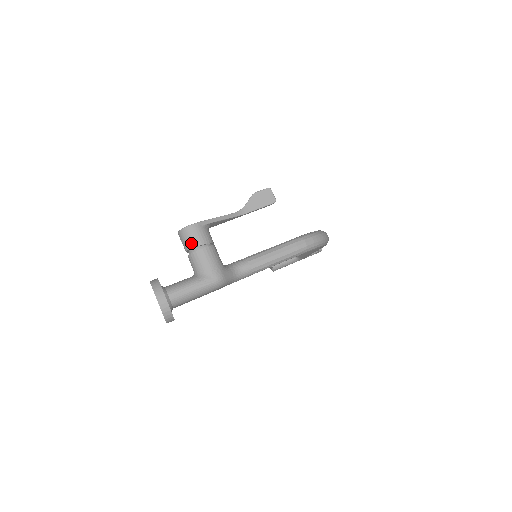
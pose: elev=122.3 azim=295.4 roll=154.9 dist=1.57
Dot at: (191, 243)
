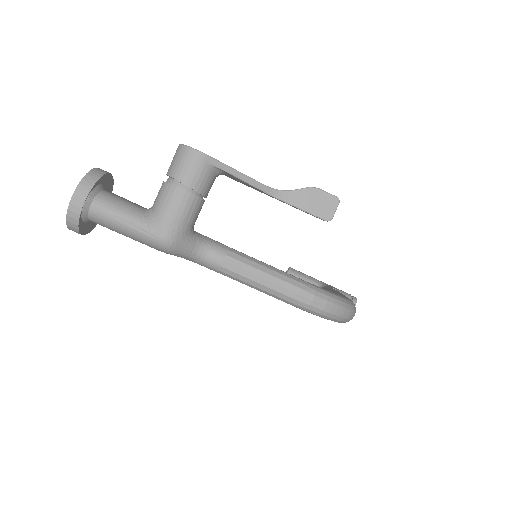
Dot at: (176, 170)
